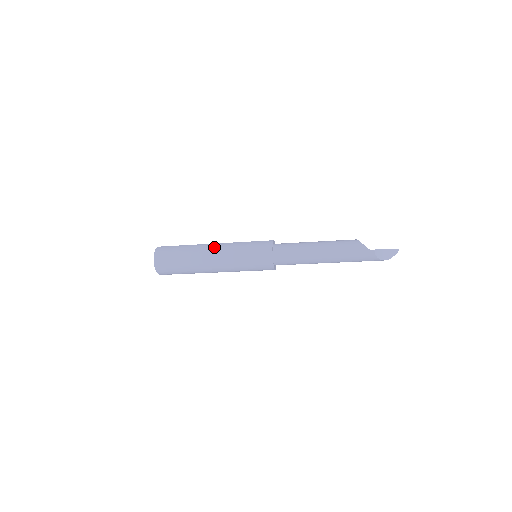
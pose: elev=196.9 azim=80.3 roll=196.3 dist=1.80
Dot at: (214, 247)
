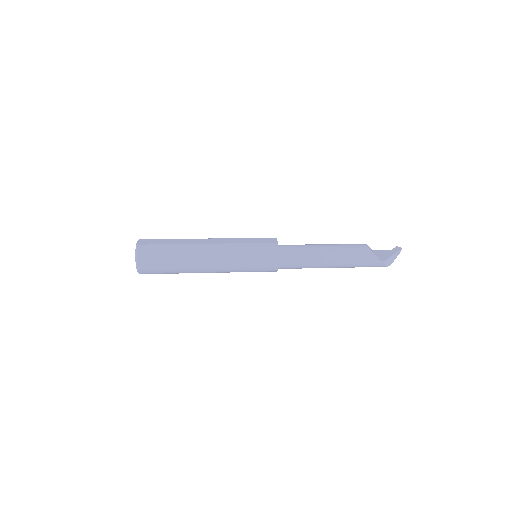
Dot at: (211, 251)
